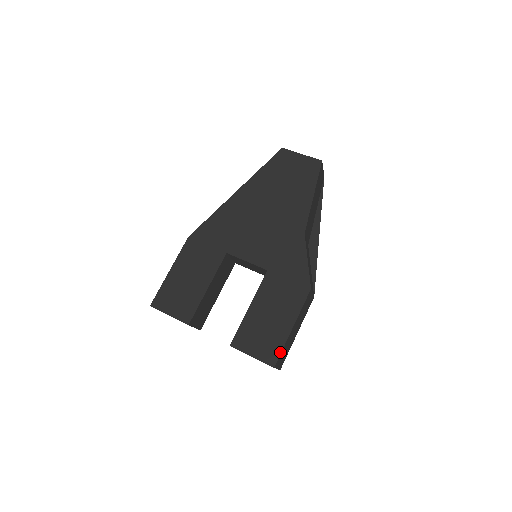
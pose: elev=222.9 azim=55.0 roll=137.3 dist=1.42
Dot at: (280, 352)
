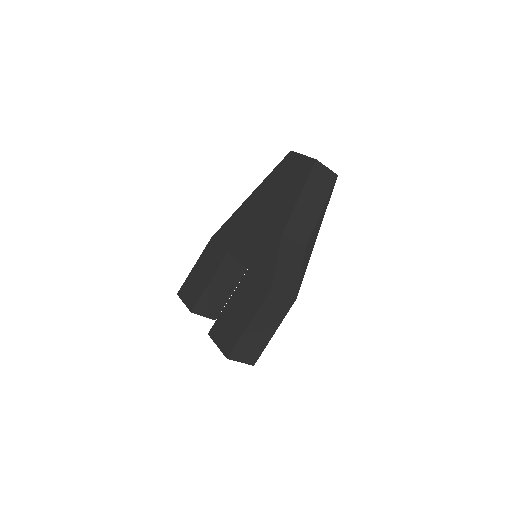
Dot at: (234, 345)
